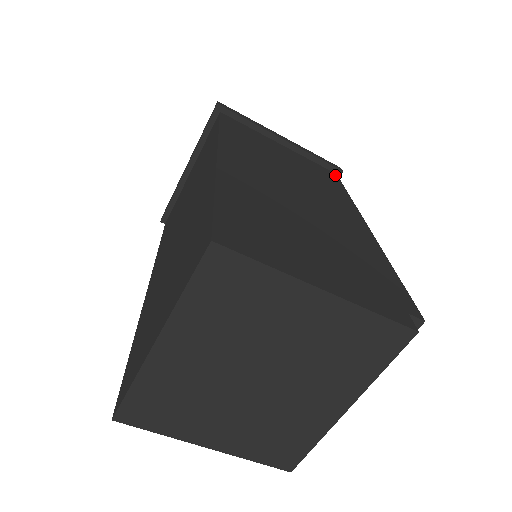
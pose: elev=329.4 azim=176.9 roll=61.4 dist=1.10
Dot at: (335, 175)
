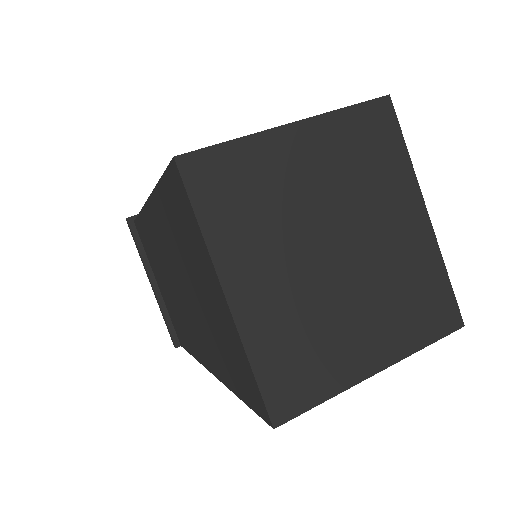
Dot at: occluded
